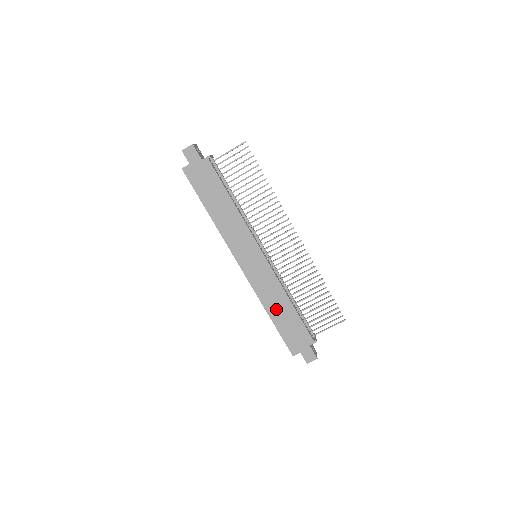
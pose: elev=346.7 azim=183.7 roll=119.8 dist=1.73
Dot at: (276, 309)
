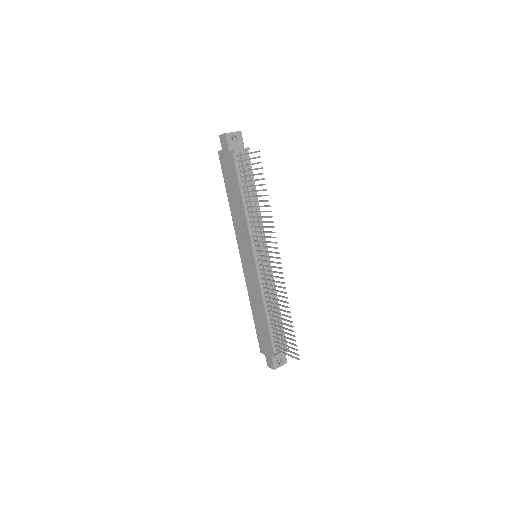
Dot at: (256, 309)
